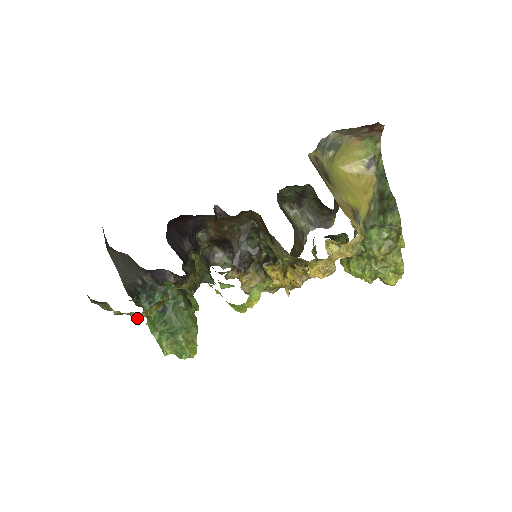
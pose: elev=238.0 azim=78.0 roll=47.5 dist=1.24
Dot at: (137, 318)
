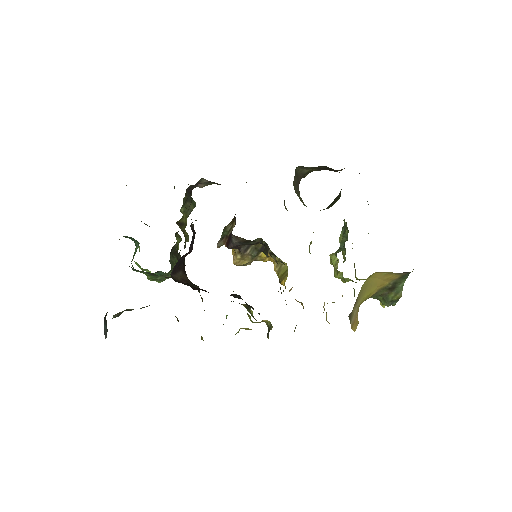
Dot at: occluded
